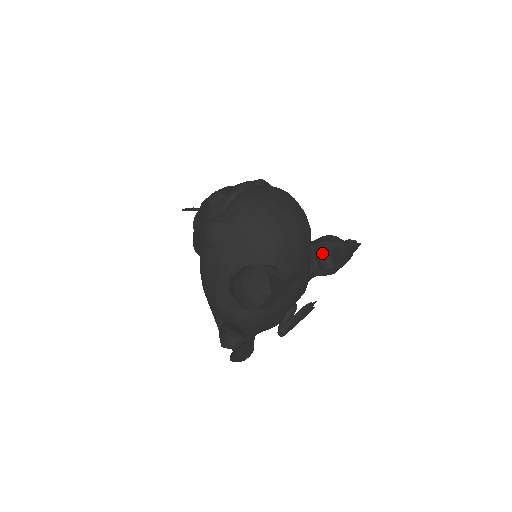
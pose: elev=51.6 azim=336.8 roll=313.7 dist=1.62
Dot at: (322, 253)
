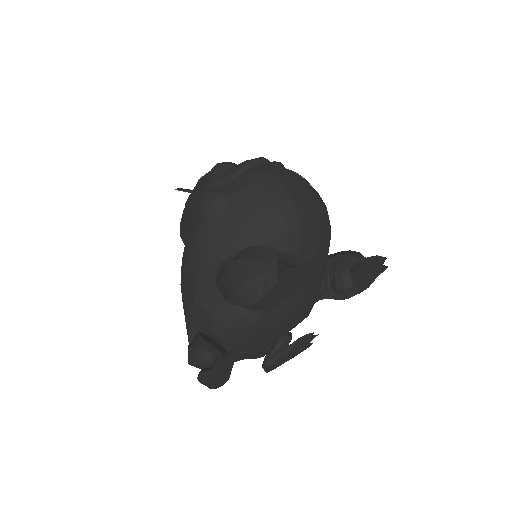
Dot at: (339, 267)
